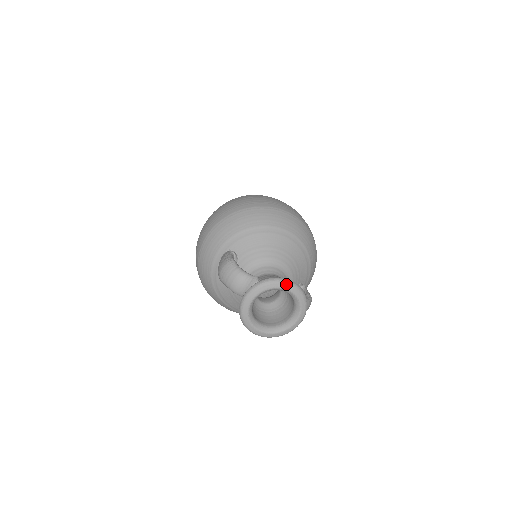
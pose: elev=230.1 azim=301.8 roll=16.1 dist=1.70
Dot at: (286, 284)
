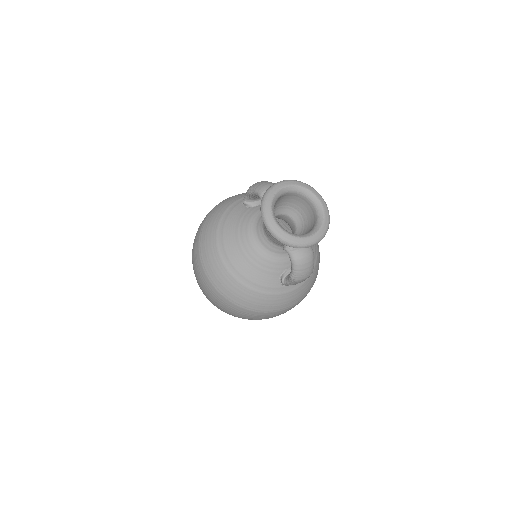
Dot at: (321, 197)
